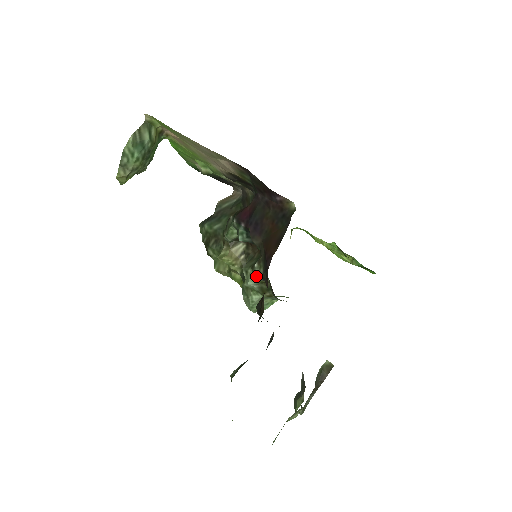
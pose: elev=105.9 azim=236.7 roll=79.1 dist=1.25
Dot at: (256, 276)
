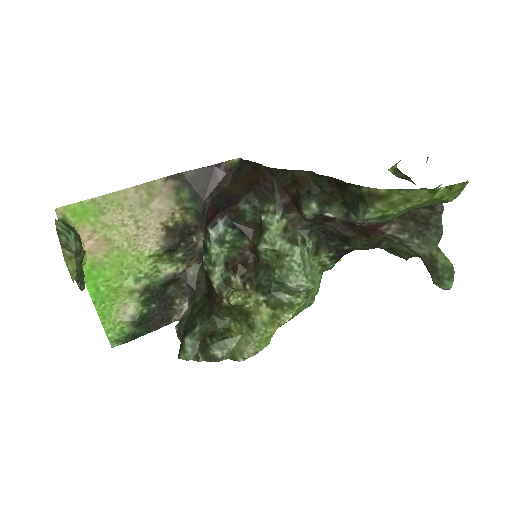
Dot at: (274, 220)
